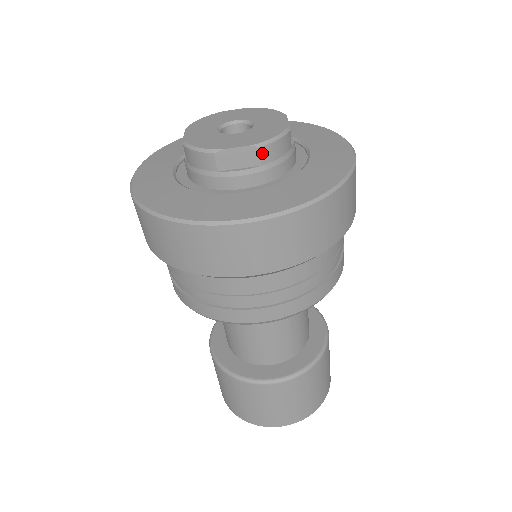
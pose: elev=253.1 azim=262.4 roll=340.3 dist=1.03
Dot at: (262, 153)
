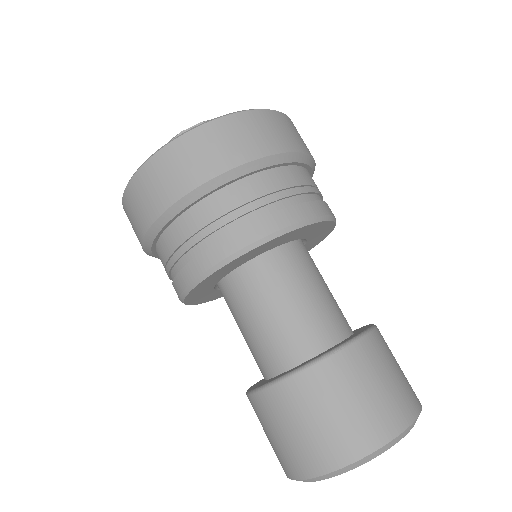
Dot at: occluded
